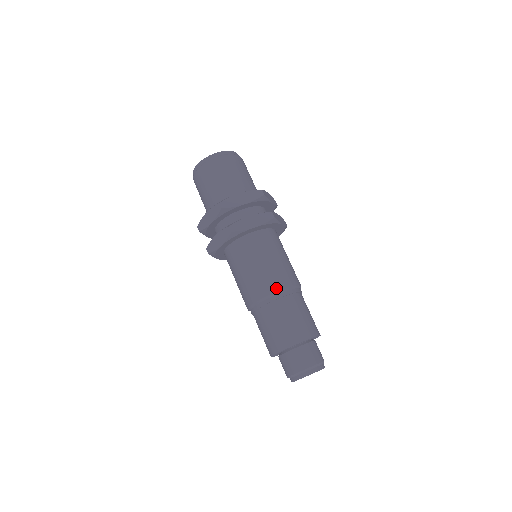
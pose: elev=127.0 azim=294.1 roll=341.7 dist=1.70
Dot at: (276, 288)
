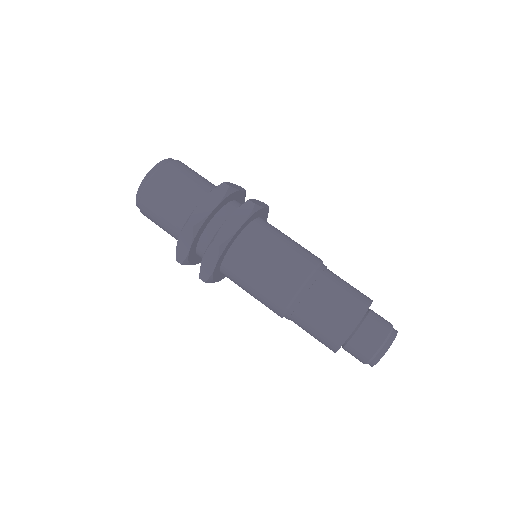
Dot at: (318, 258)
